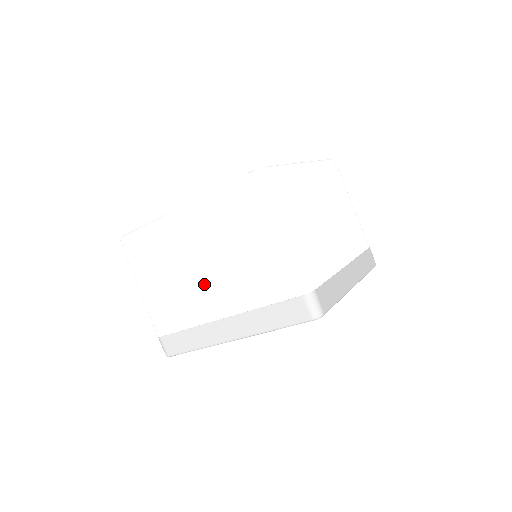
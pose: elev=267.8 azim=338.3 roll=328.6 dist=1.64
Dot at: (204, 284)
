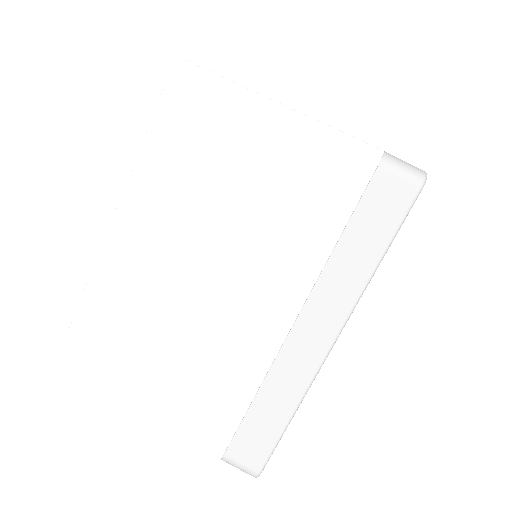
Dot at: (226, 301)
